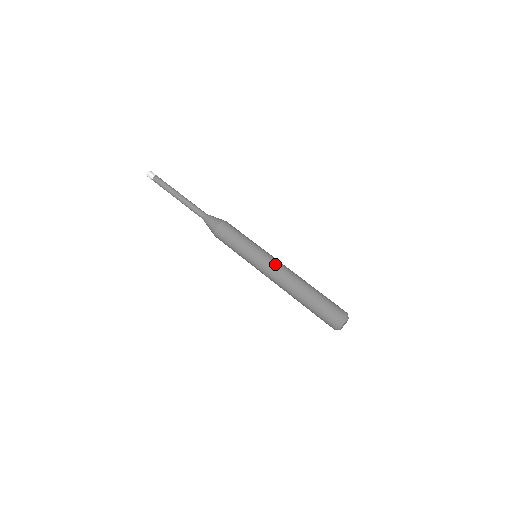
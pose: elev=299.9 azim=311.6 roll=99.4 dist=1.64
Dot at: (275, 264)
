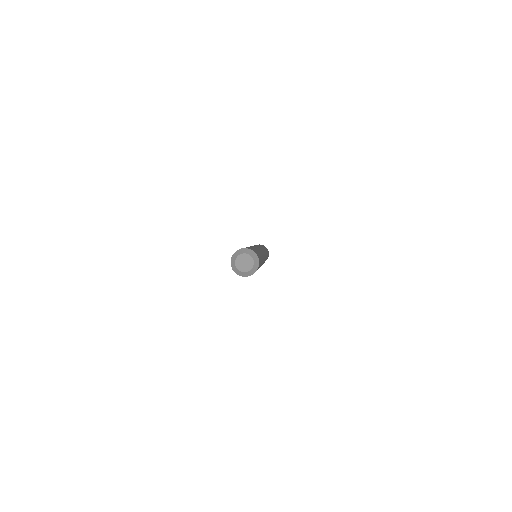
Dot at: occluded
